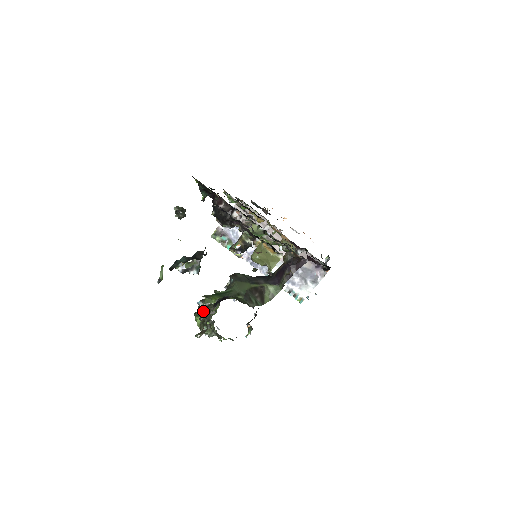
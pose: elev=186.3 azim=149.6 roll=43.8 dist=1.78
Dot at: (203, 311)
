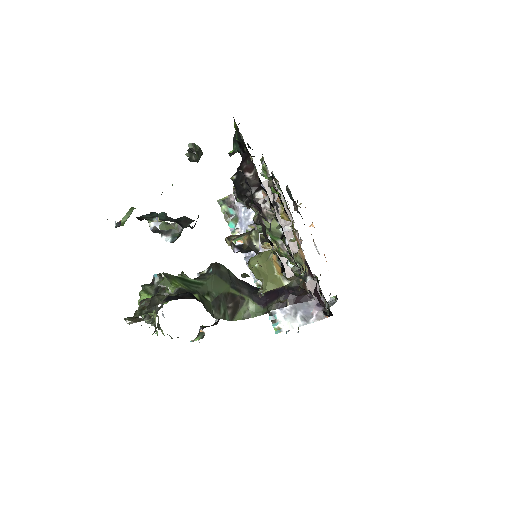
Dot at: (154, 289)
